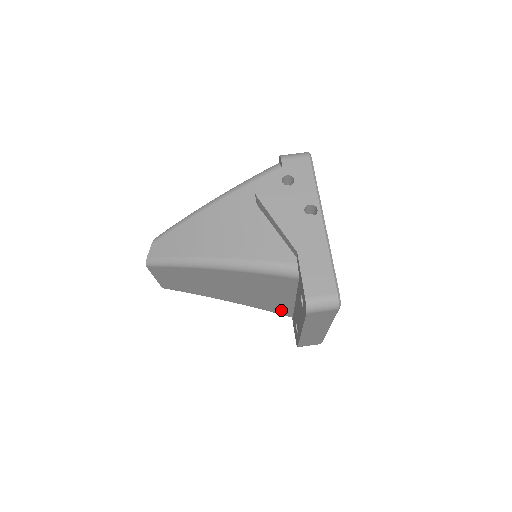
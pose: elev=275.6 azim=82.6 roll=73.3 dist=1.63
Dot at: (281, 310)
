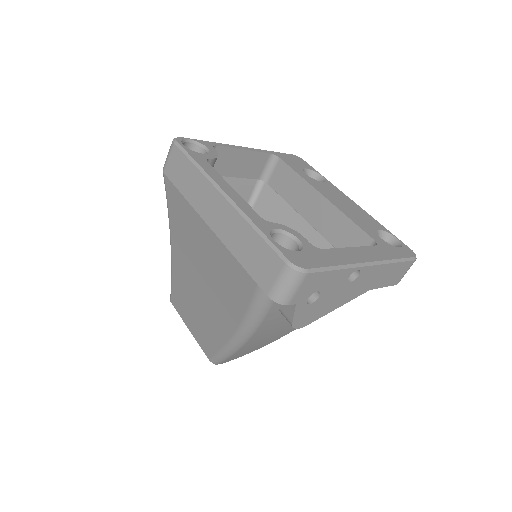
Dot at: occluded
